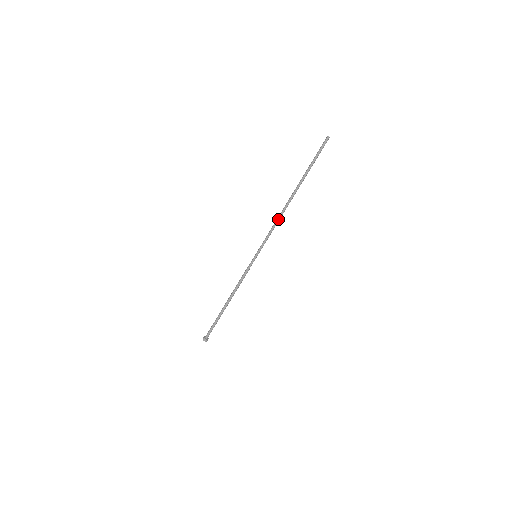
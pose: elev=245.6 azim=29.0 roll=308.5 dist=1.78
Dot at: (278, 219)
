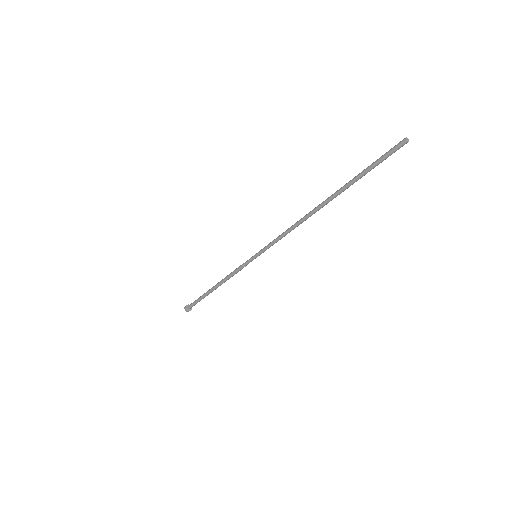
Dot at: (293, 227)
